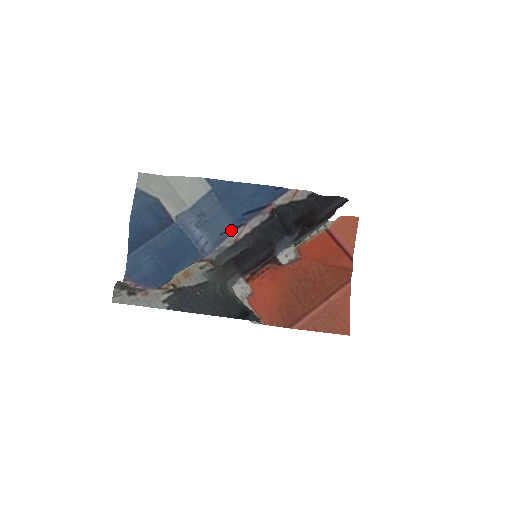
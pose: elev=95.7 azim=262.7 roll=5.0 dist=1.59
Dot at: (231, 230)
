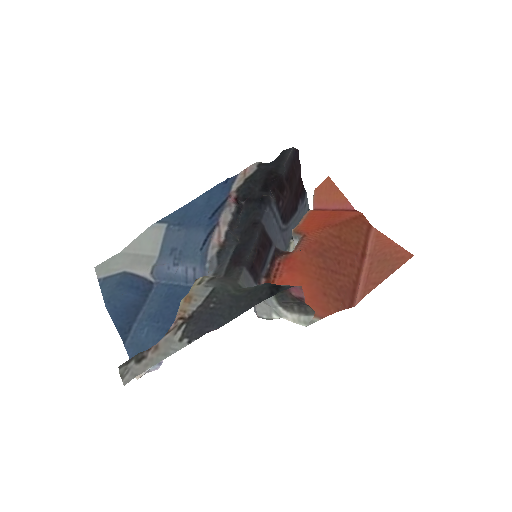
Dot at: (208, 237)
